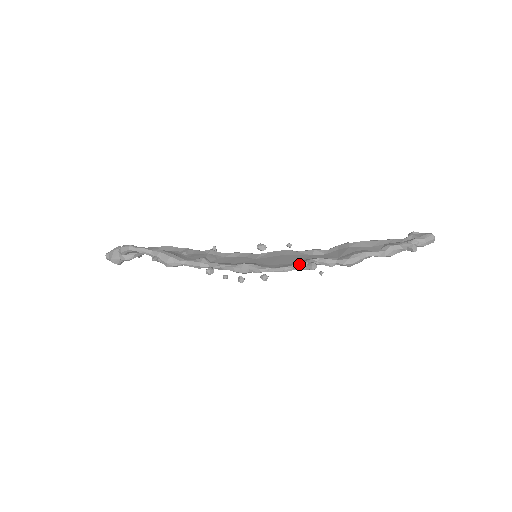
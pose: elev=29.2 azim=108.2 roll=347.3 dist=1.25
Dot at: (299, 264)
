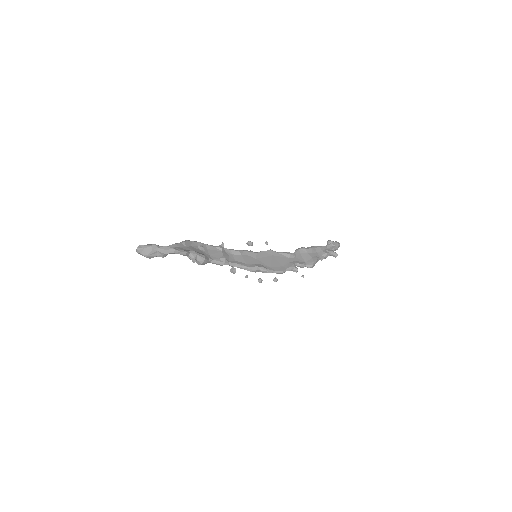
Dot at: (290, 268)
